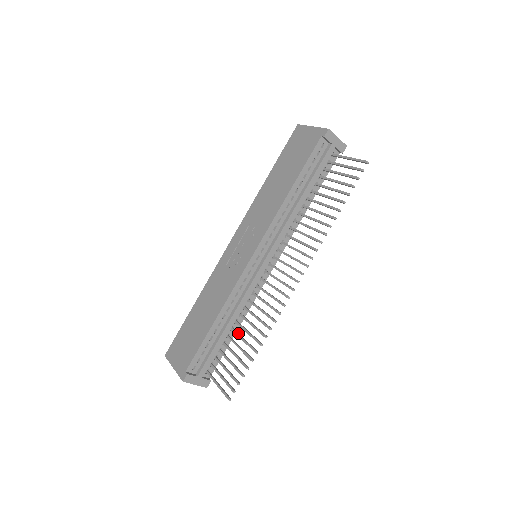
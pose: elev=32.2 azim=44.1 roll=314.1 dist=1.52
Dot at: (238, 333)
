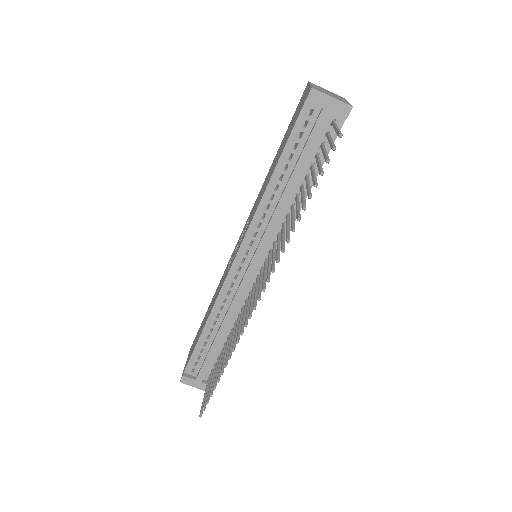
Dot at: (227, 344)
